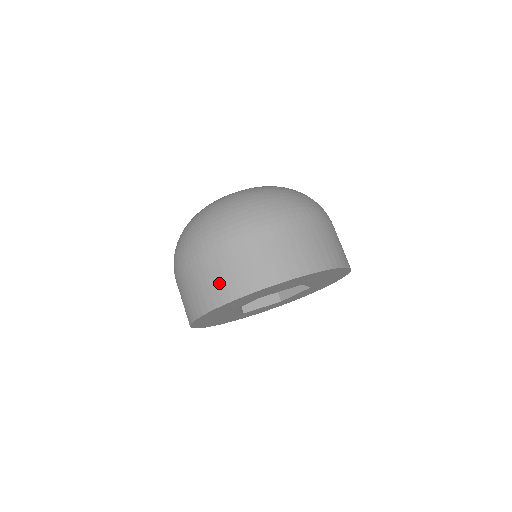
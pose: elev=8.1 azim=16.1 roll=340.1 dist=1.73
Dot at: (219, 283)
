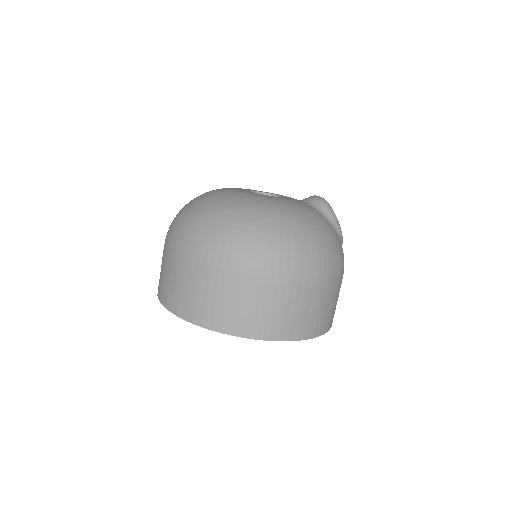
Dot at: occluded
